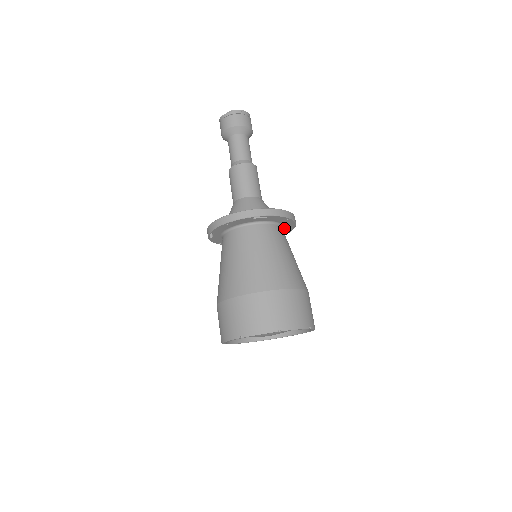
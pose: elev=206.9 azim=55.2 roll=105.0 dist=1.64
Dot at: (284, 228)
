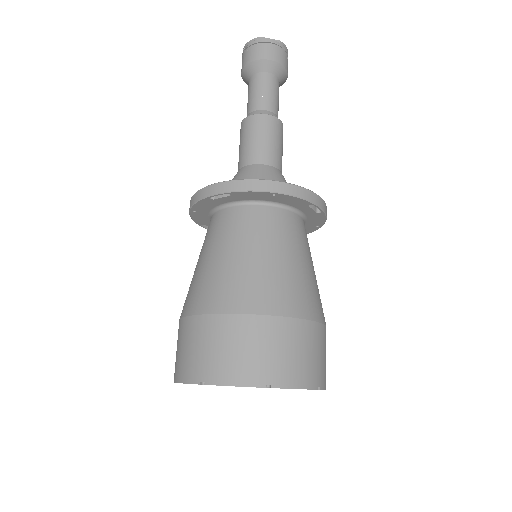
Dot at: occluded
